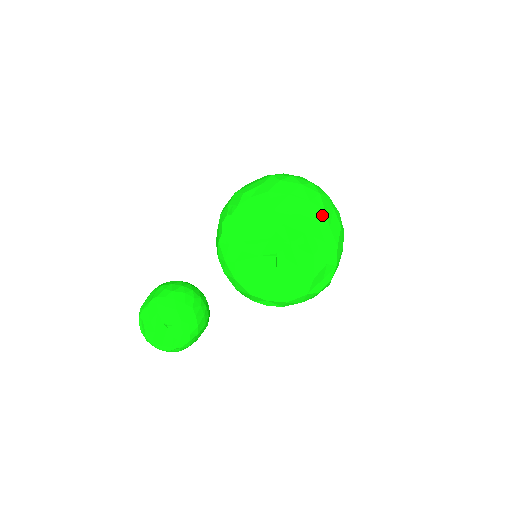
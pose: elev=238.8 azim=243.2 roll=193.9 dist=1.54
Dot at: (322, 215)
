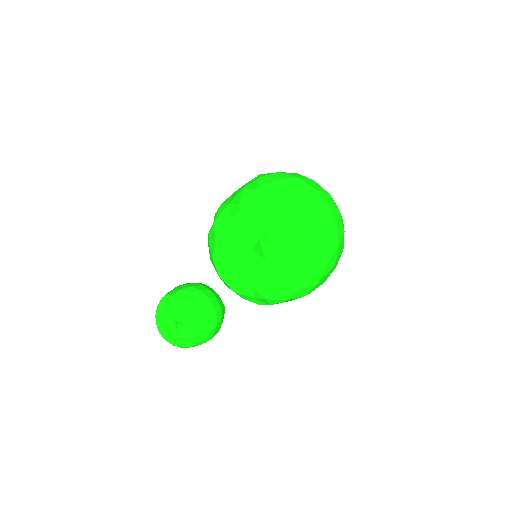
Dot at: (288, 206)
